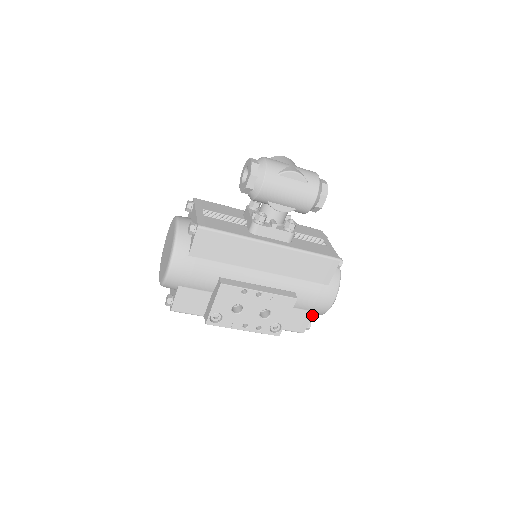
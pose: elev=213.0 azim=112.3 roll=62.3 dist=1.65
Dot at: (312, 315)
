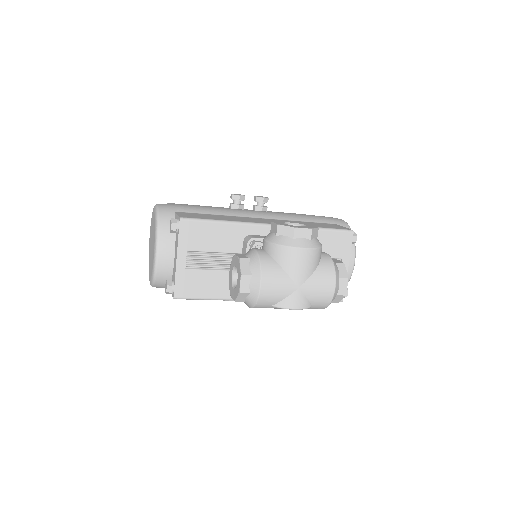
Dot at: occluded
